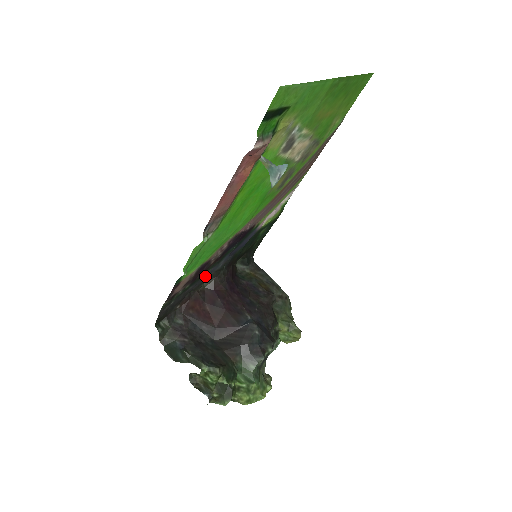
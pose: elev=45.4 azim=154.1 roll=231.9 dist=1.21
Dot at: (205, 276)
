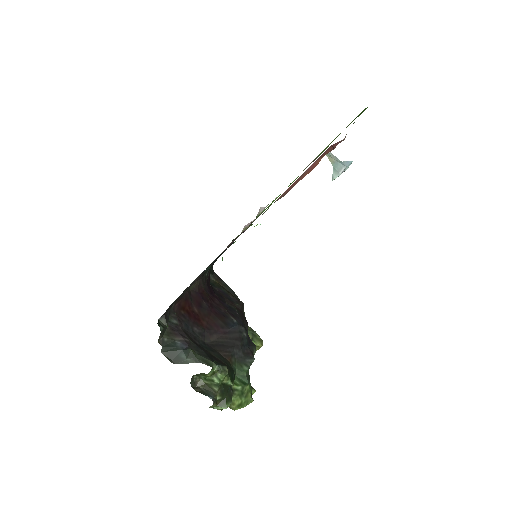
Dot at: occluded
